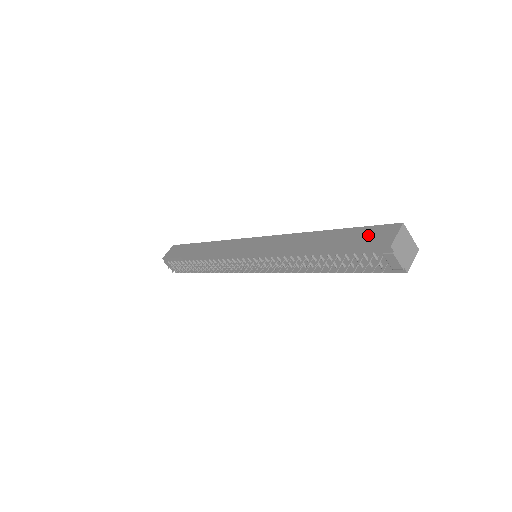
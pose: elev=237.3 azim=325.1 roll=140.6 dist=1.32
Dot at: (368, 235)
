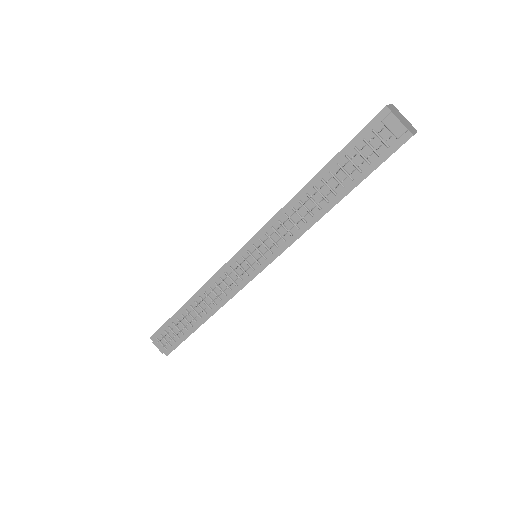
Dot at: occluded
